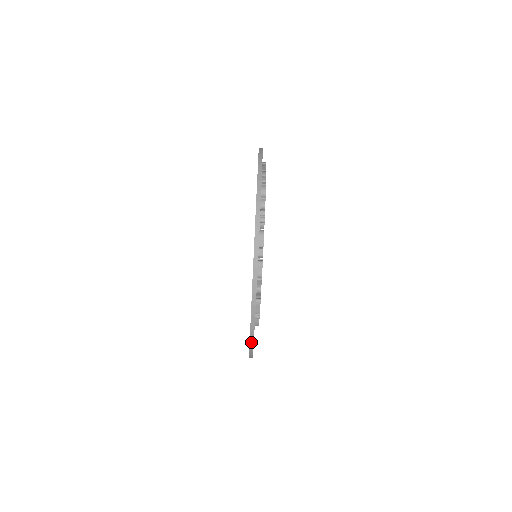
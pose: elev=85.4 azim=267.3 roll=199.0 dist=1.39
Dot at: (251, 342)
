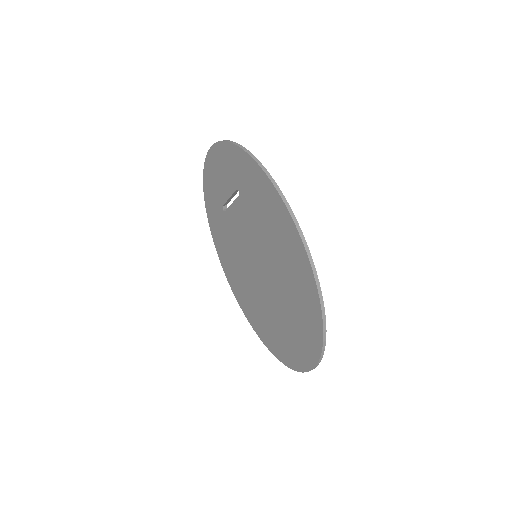
Dot at: (266, 173)
